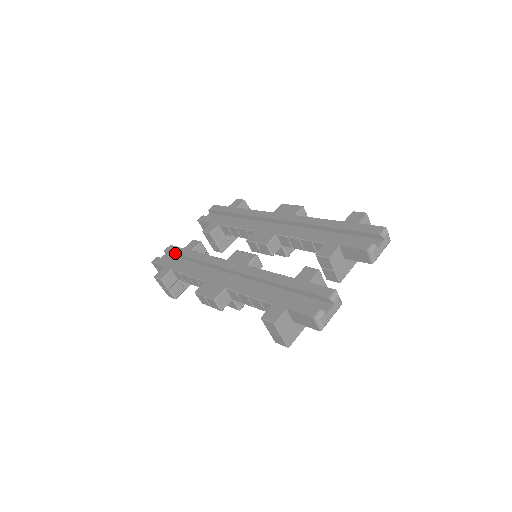
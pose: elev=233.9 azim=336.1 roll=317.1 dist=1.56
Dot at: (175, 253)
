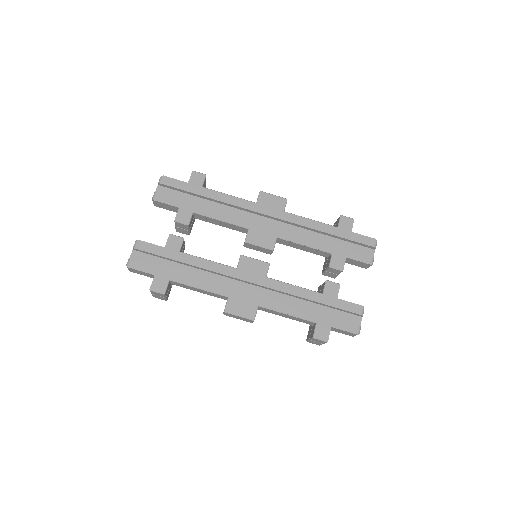
Dot at: (157, 255)
